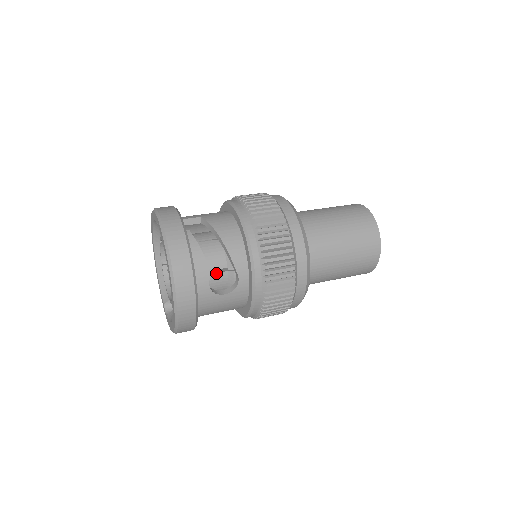
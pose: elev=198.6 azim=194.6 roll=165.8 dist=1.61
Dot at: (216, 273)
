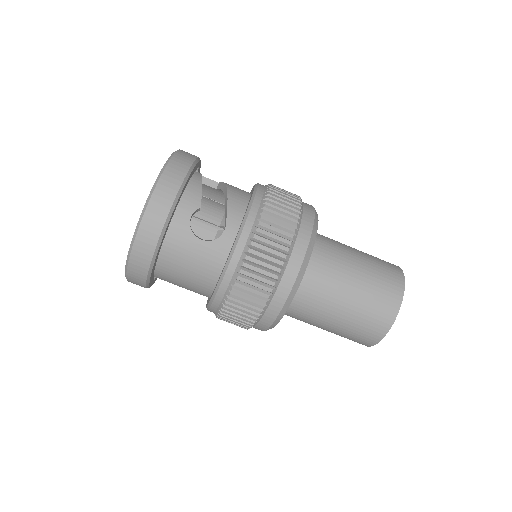
Dot at: (205, 225)
